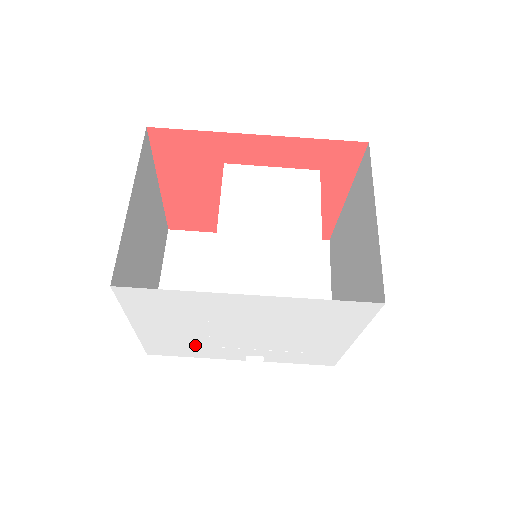
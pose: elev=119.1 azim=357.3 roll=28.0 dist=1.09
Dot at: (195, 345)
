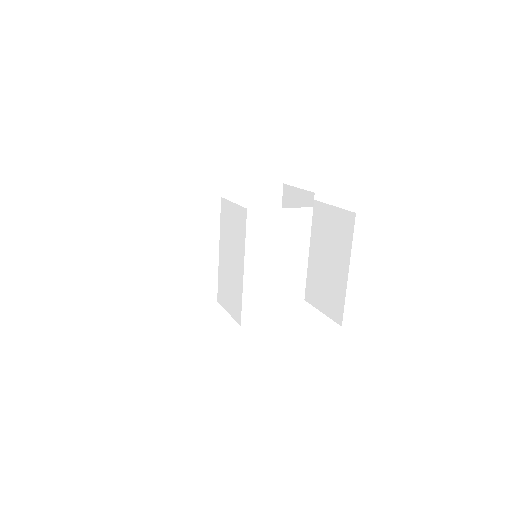
Dot at: occluded
